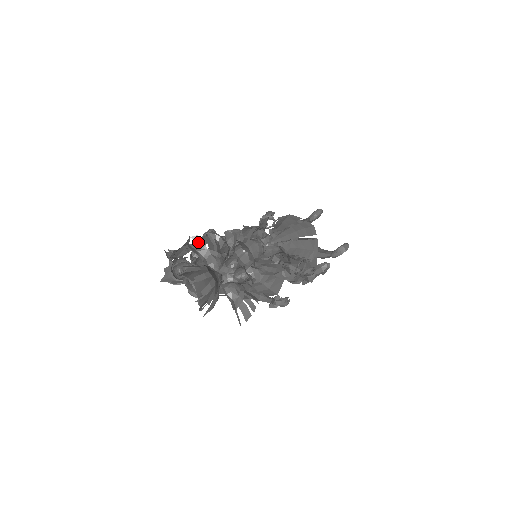
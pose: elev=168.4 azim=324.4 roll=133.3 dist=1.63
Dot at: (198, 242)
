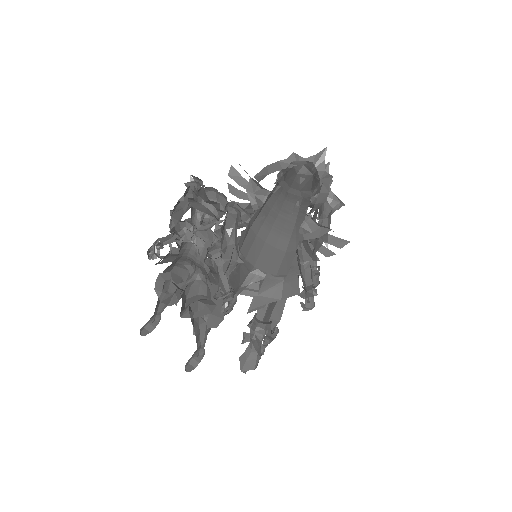
Dot at: (245, 171)
